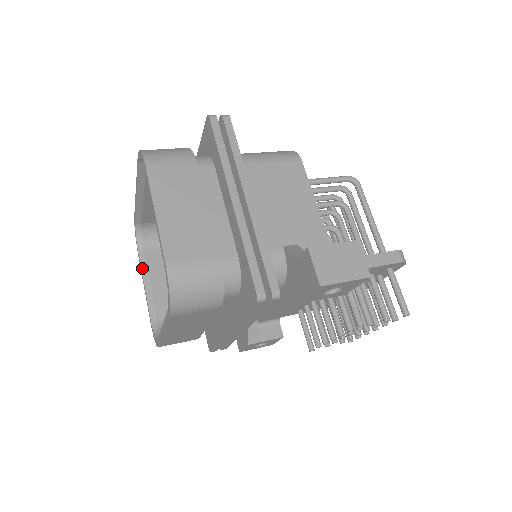
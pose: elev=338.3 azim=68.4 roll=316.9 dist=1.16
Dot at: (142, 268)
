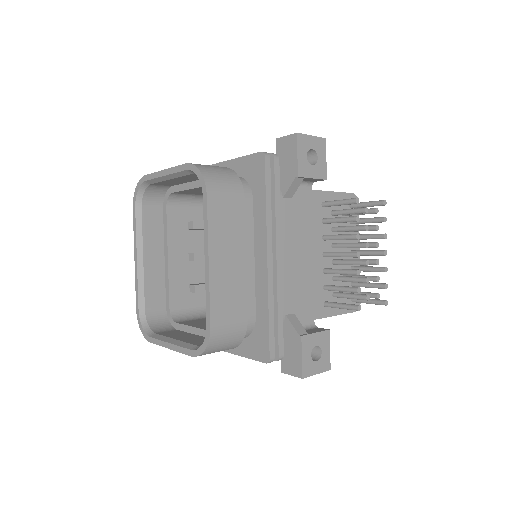
Dot at: (160, 339)
